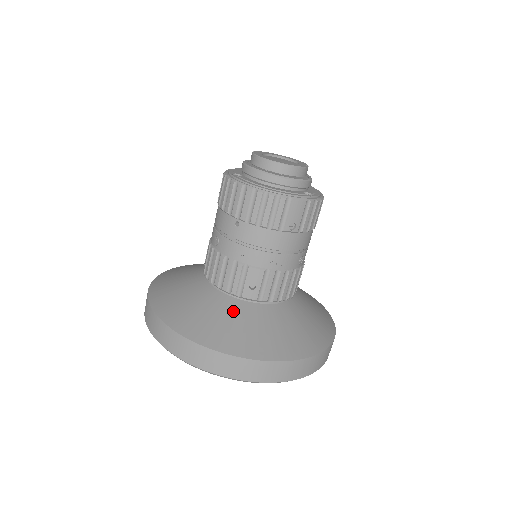
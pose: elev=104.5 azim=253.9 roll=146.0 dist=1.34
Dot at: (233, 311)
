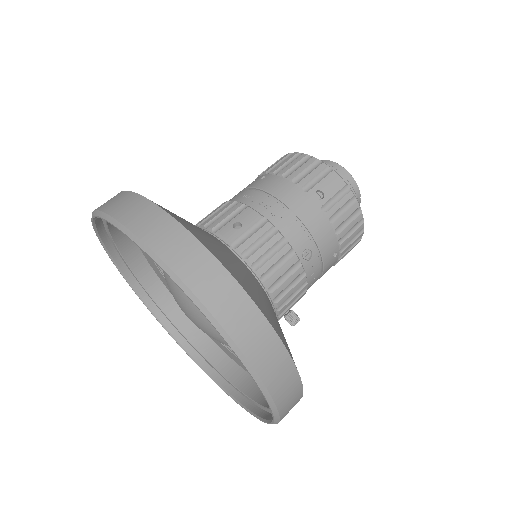
Dot at: (198, 227)
